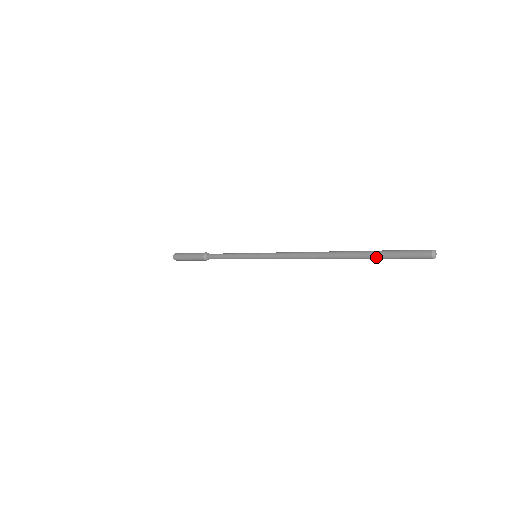
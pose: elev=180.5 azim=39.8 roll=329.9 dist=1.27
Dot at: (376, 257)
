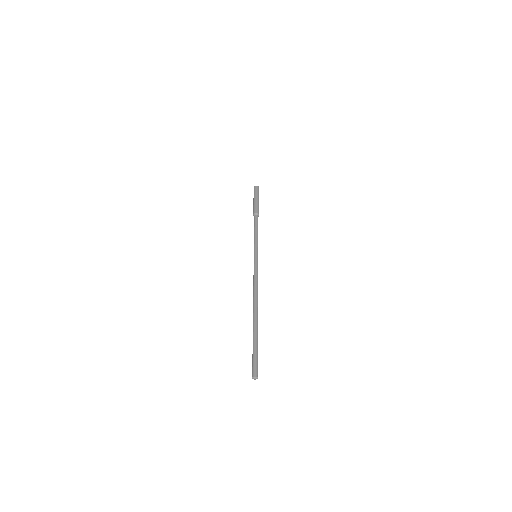
Dot at: occluded
